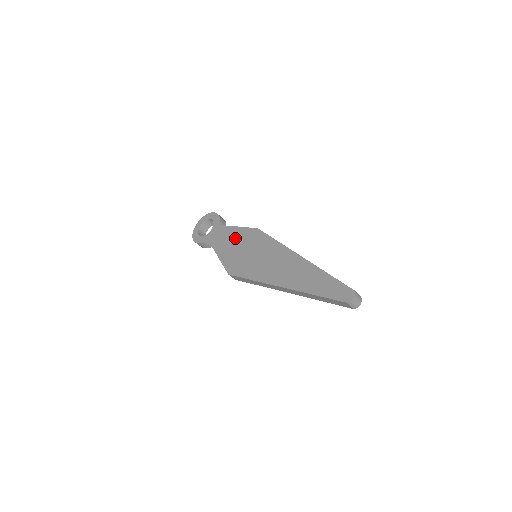
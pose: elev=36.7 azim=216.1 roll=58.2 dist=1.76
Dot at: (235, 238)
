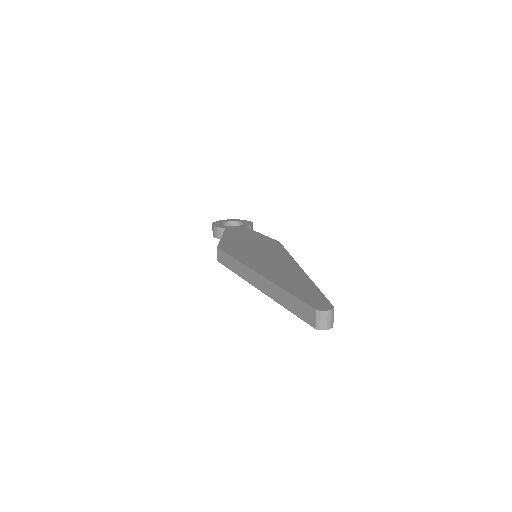
Dot at: (251, 237)
